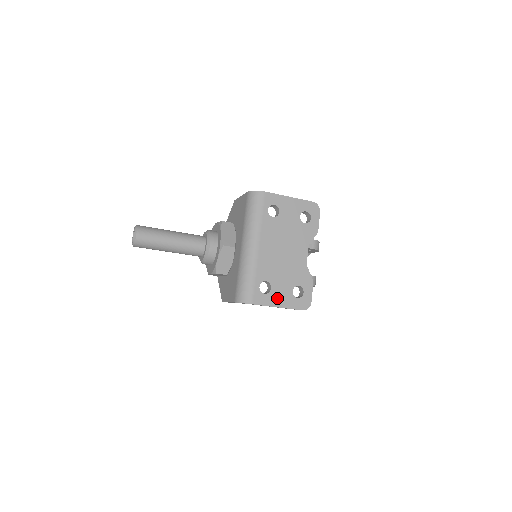
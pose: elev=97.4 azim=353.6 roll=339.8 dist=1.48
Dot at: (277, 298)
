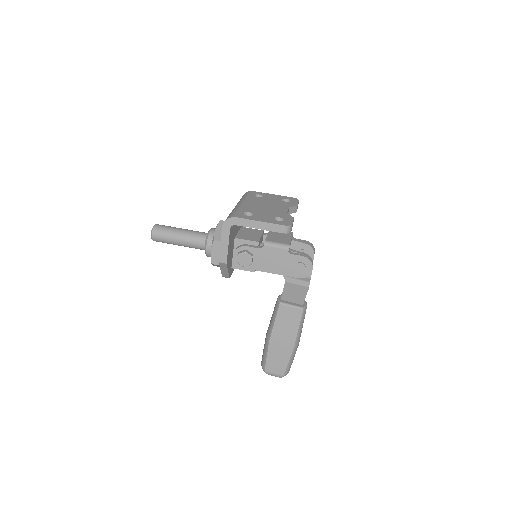
Dot at: (259, 218)
